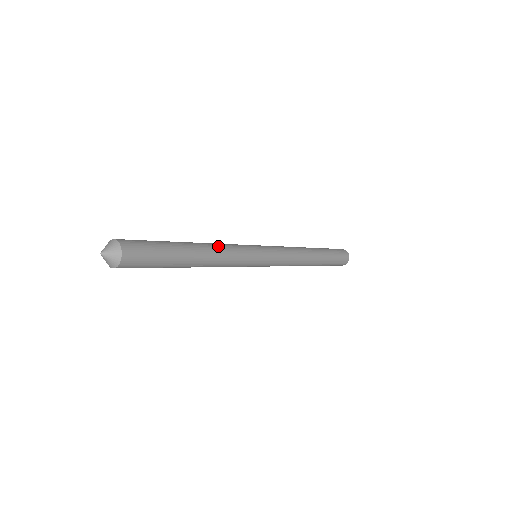
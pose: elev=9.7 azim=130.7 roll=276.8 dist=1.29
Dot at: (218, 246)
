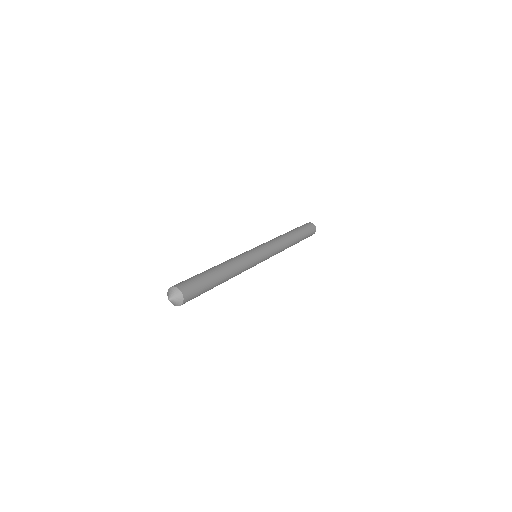
Dot at: (233, 262)
